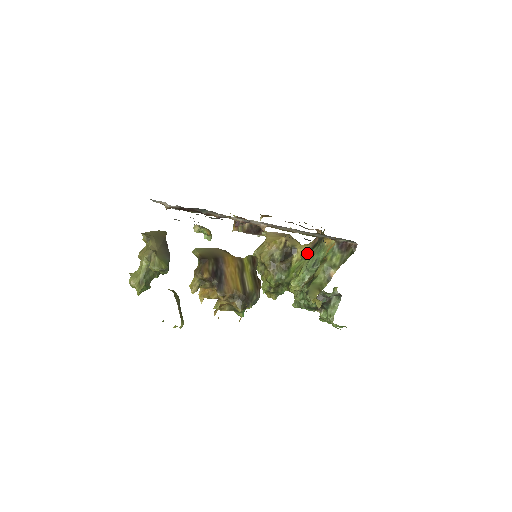
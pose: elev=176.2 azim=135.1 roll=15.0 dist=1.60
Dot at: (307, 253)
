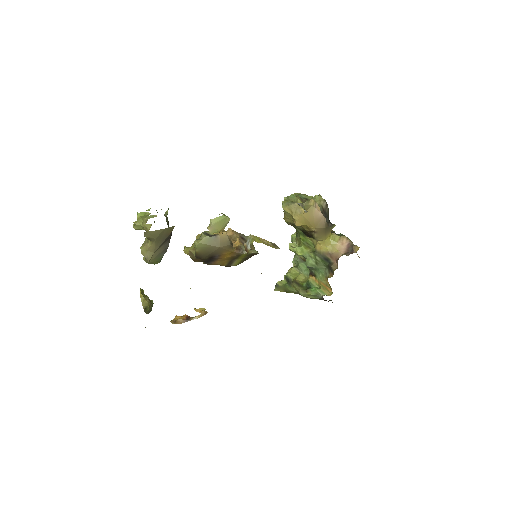
Dot at: (319, 253)
